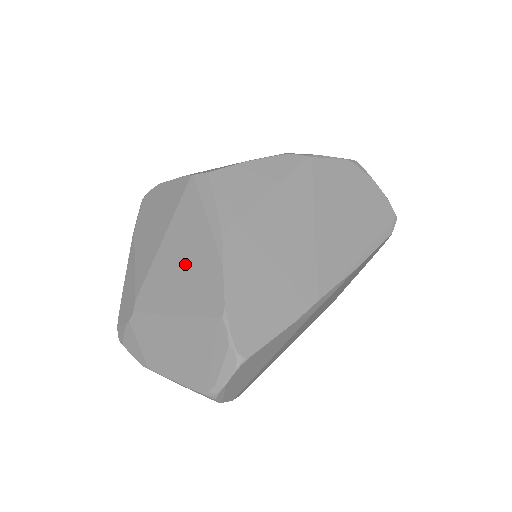
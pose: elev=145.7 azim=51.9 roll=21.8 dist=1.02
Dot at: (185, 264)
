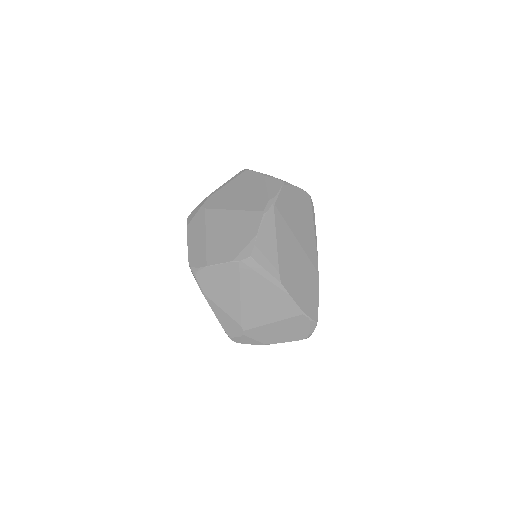
Dot at: (265, 302)
